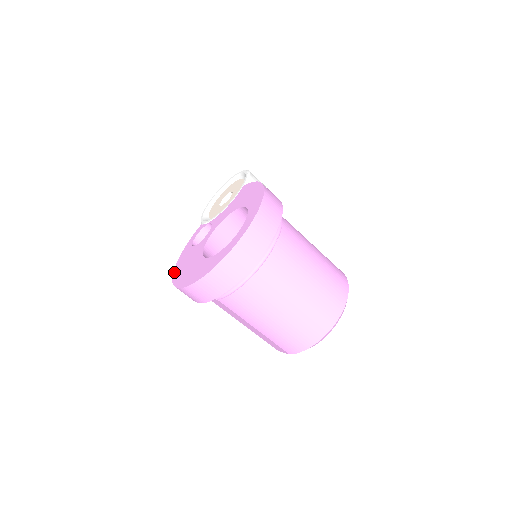
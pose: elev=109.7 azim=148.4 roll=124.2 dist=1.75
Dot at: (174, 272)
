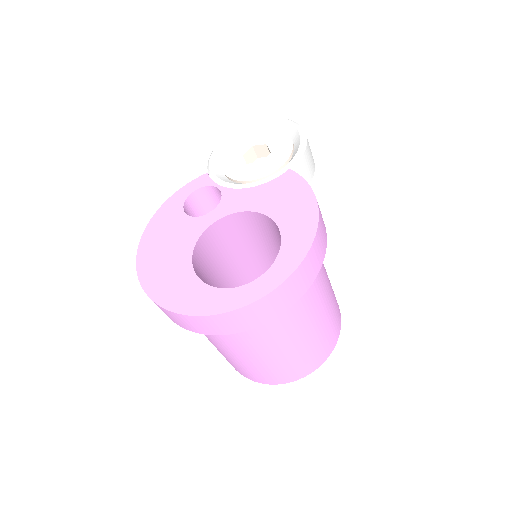
Dot at: (144, 236)
